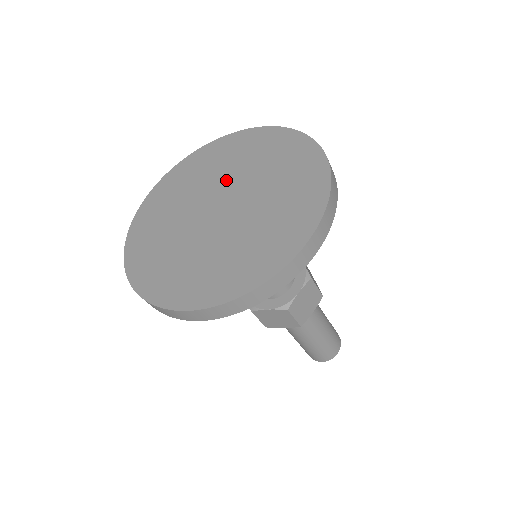
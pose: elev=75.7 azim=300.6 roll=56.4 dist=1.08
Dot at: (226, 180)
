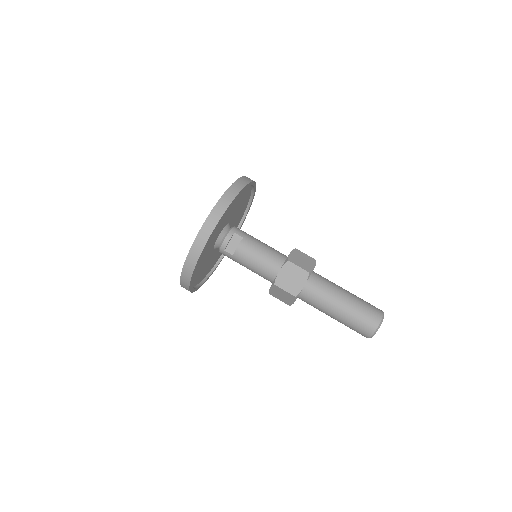
Dot at: occluded
